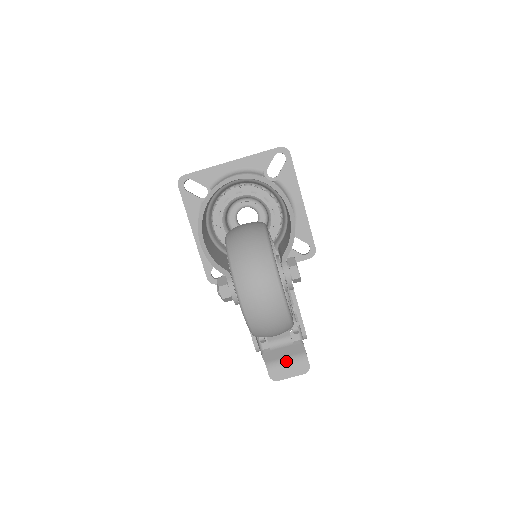
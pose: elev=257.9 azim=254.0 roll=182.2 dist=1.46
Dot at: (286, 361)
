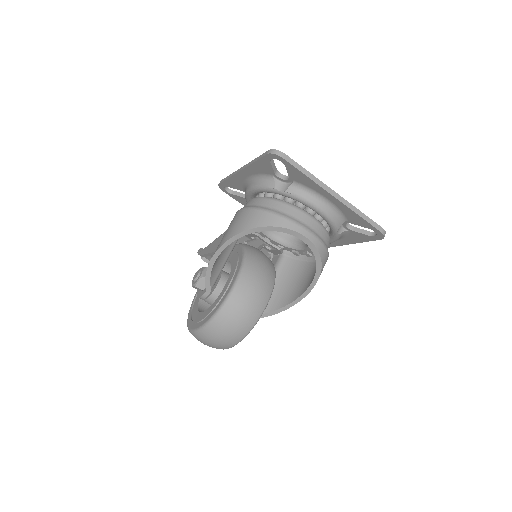
Dot at: occluded
